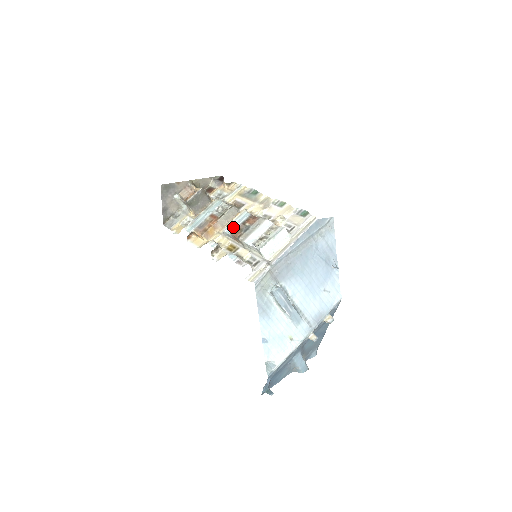
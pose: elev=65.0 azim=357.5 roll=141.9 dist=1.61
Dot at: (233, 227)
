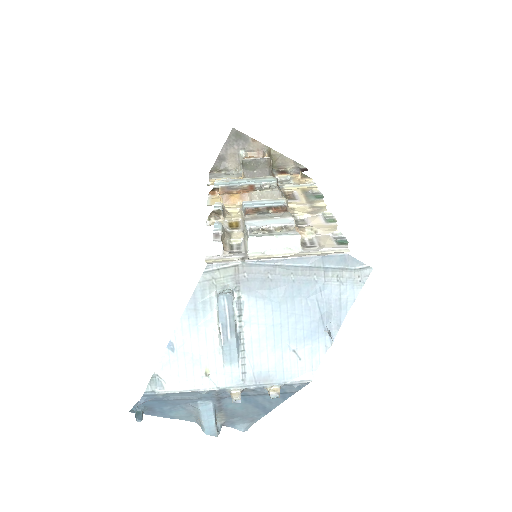
Dot at: (254, 204)
